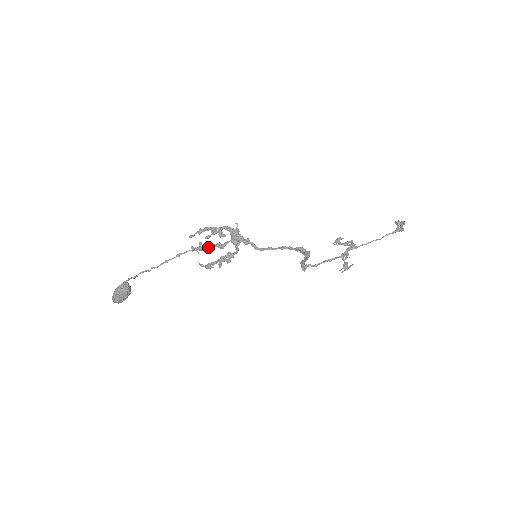
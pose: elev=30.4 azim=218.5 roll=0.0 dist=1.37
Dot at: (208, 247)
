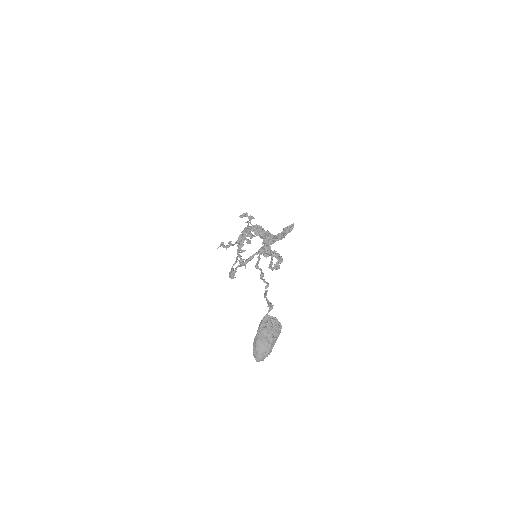
Dot at: occluded
